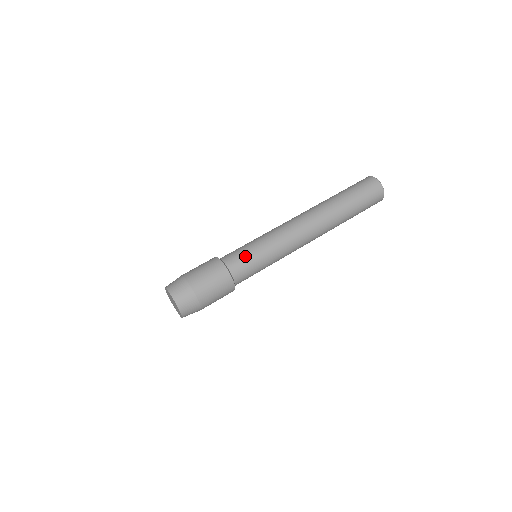
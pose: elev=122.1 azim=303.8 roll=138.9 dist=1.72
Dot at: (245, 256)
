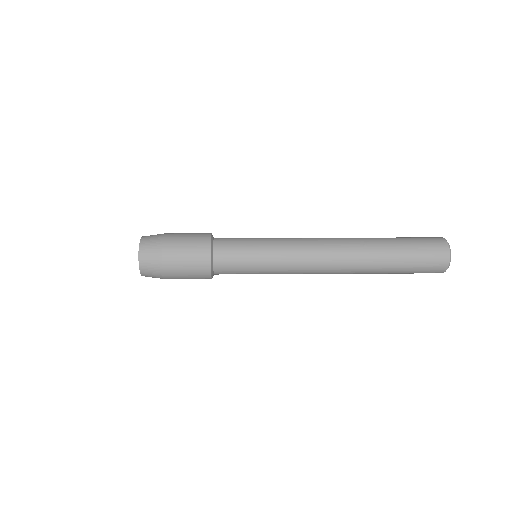
Dot at: (239, 238)
